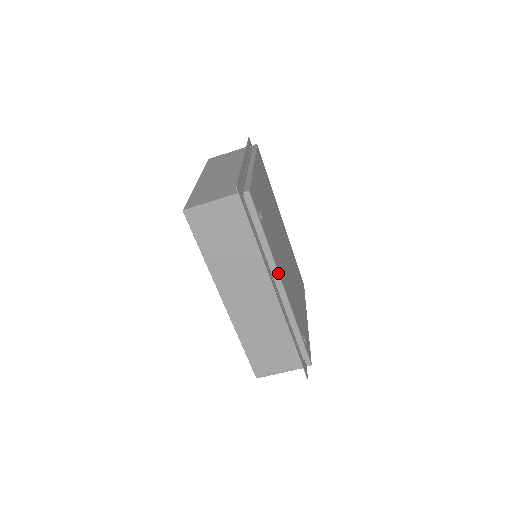
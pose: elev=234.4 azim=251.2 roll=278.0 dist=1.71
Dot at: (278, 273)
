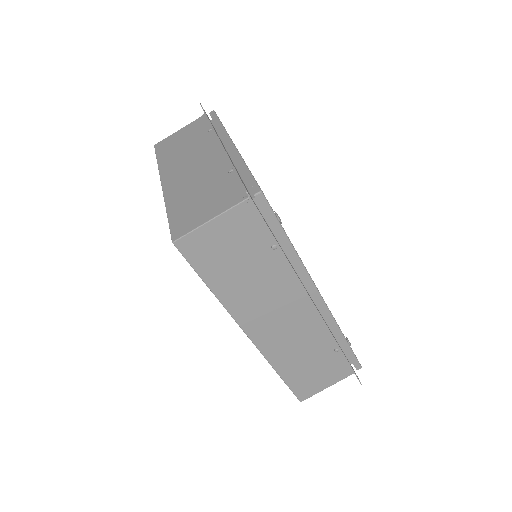
Dot at: (313, 282)
